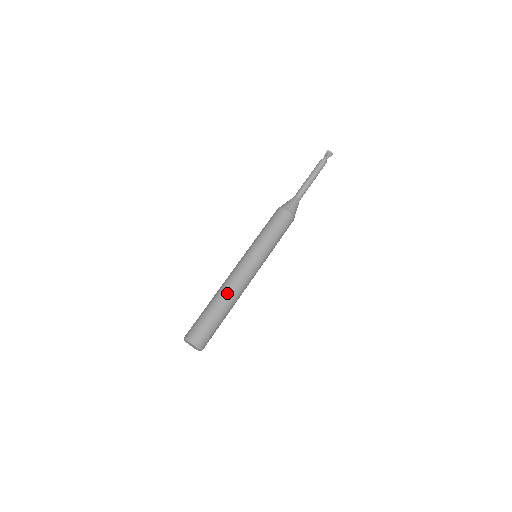
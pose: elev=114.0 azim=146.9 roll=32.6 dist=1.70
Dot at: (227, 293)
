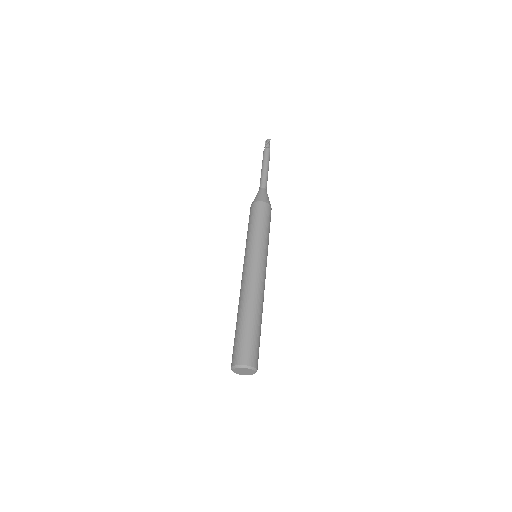
Dot at: (240, 302)
